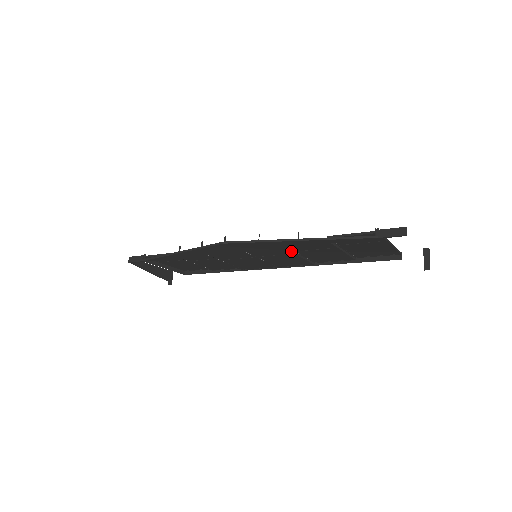
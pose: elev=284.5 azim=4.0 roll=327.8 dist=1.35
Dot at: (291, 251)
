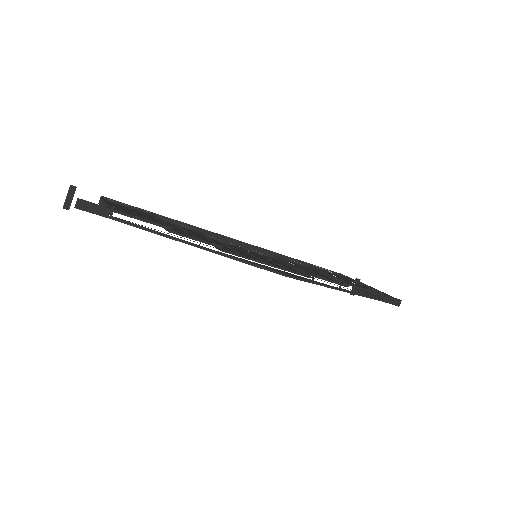
Dot at: (301, 272)
